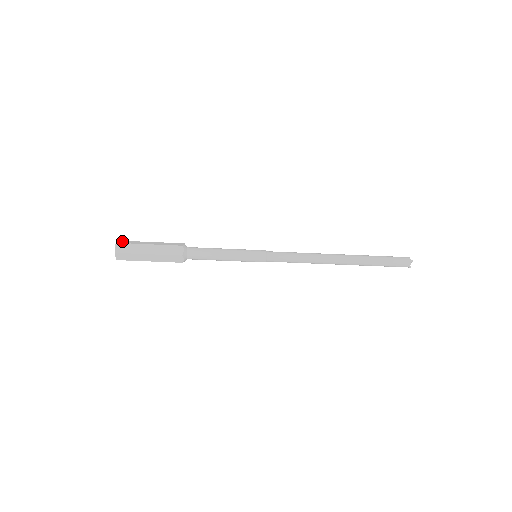
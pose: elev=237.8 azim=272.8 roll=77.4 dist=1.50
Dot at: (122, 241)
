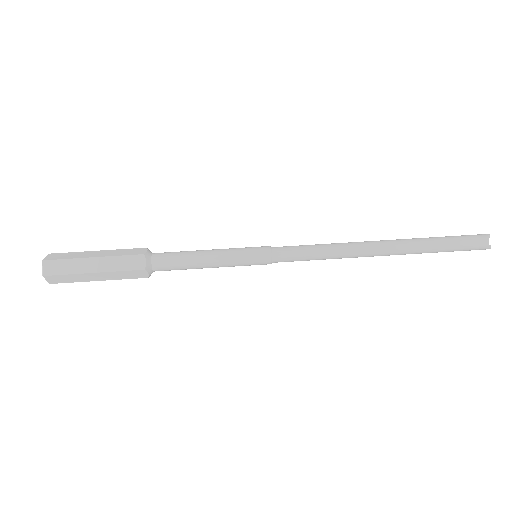
Dot at: occluded
